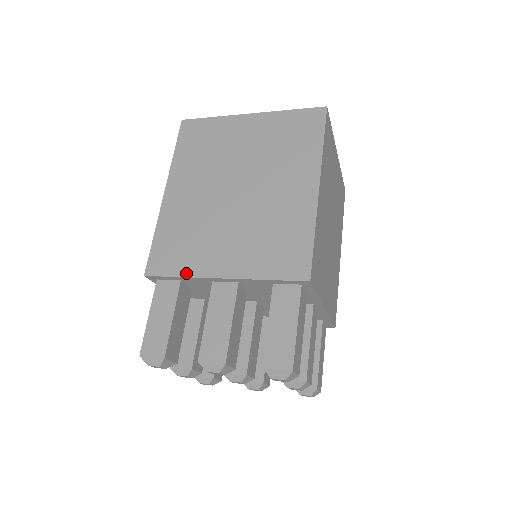
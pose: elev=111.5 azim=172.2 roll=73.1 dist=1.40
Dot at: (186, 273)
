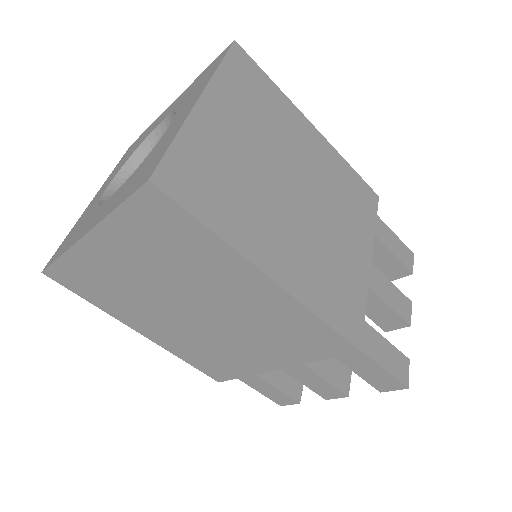
Dot at: (246, 374)
